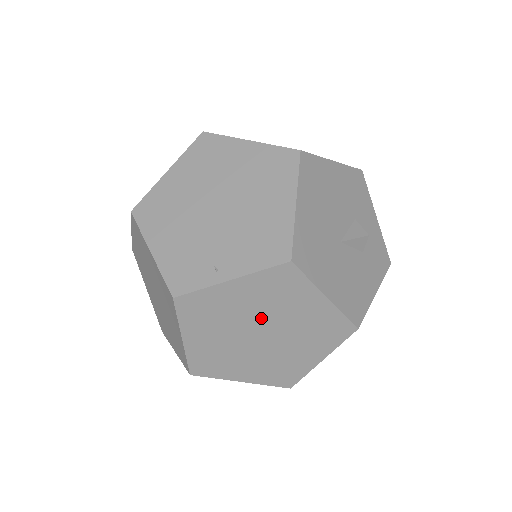
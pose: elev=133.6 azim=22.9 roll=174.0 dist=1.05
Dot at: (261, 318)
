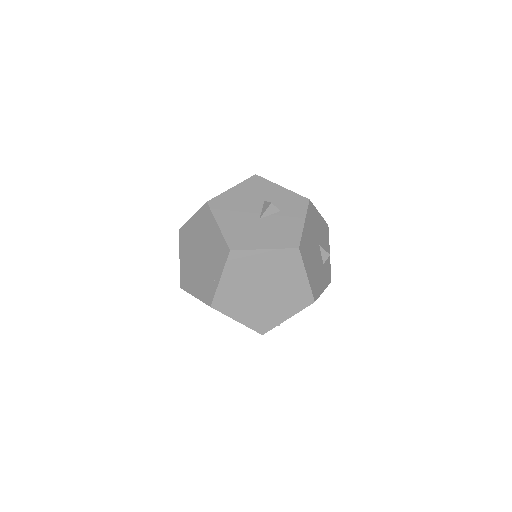
Dot at: (253, 283)
